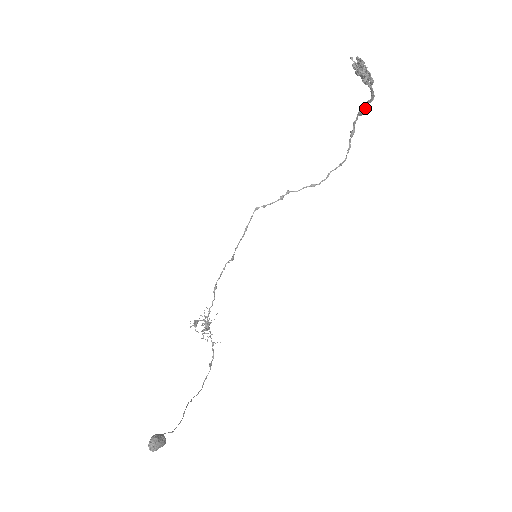
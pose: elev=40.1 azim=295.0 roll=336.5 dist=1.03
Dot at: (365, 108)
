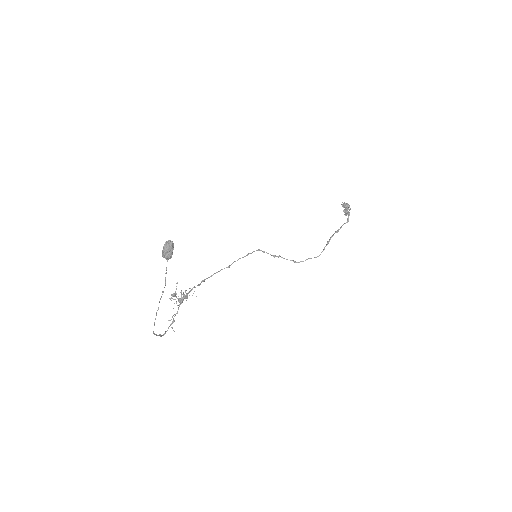
Dot at: occluded
